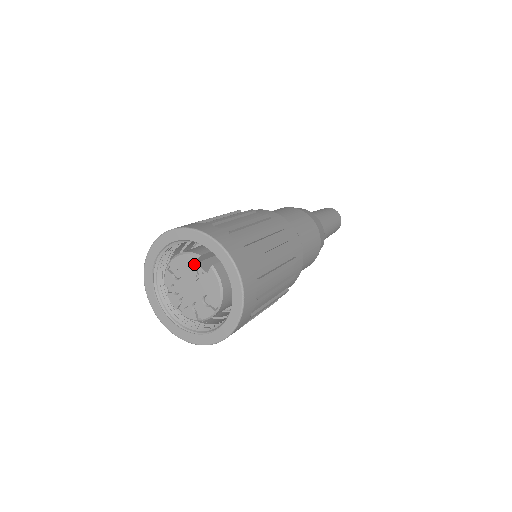
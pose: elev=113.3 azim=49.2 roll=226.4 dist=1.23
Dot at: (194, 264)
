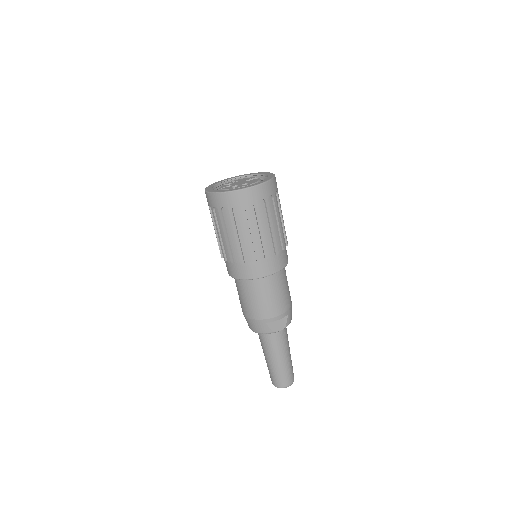
Dot at: occluded
